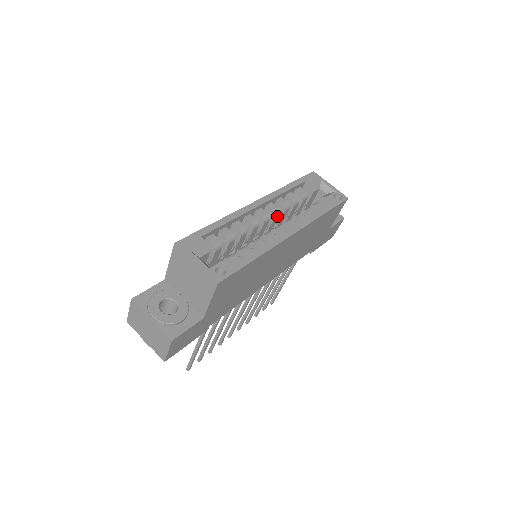
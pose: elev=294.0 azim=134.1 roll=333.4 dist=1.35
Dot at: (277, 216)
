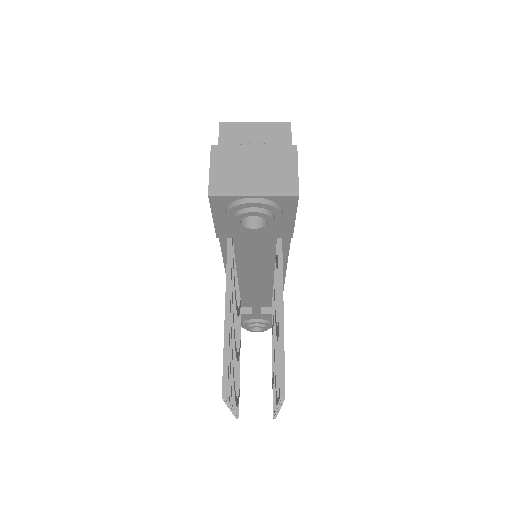
Dot at: occluded
